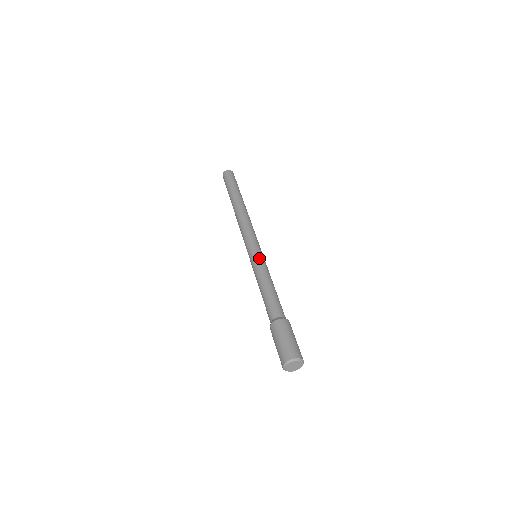
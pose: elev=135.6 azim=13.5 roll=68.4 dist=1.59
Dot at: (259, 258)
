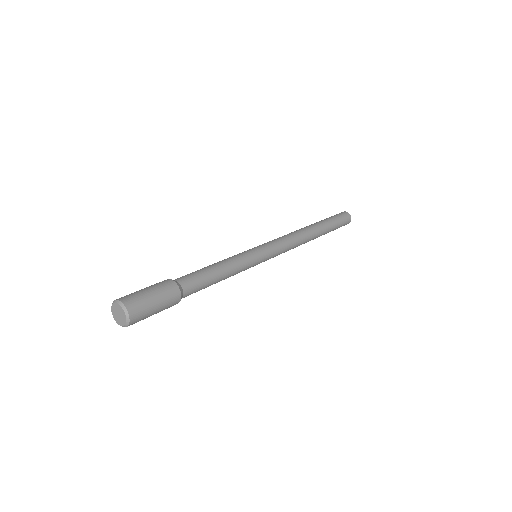
Dot at: (243, 252)
